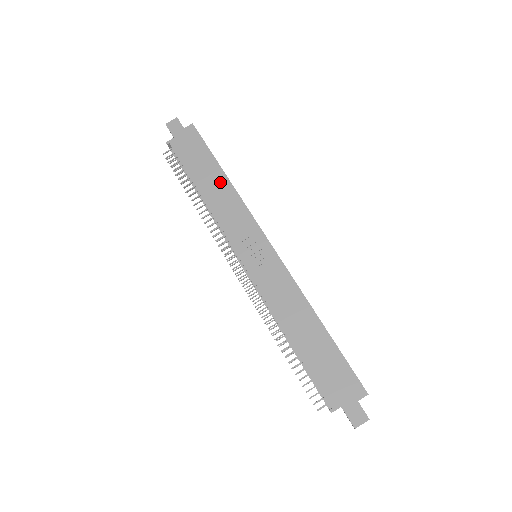
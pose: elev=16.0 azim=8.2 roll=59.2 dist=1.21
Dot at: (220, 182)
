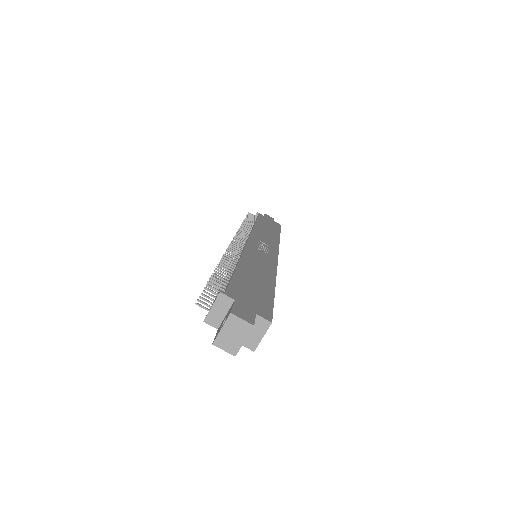
Dot at: (273, 233)
